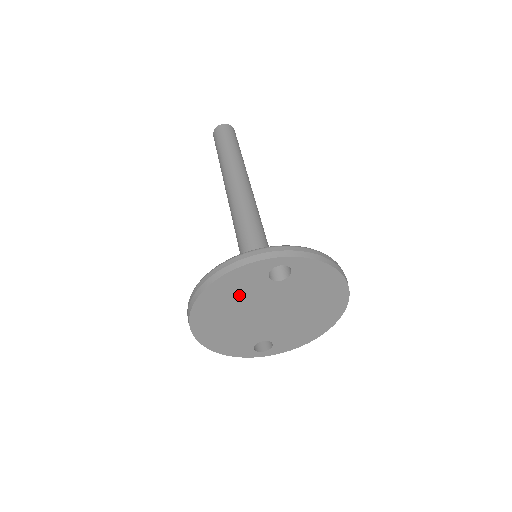
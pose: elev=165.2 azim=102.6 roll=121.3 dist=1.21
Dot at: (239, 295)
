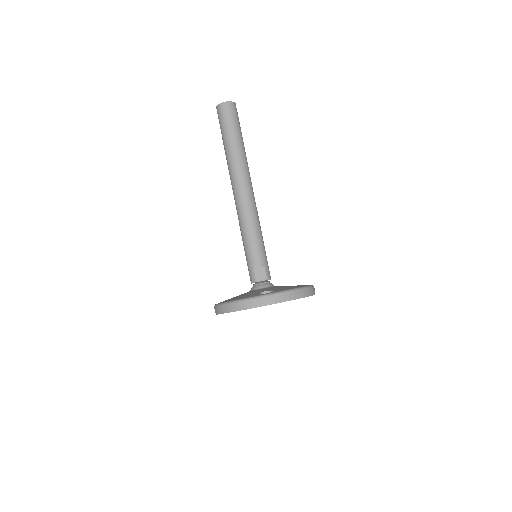
Dot at: occluded
